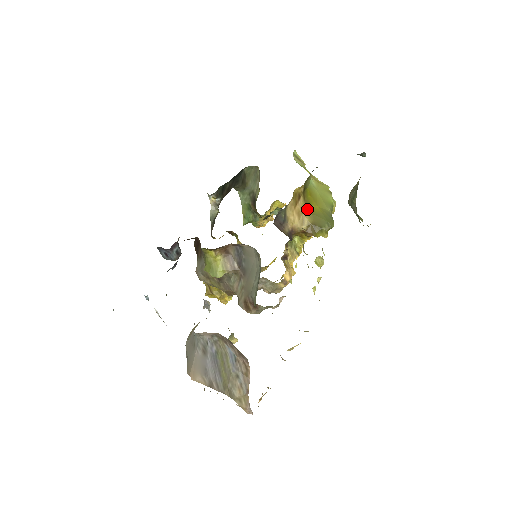
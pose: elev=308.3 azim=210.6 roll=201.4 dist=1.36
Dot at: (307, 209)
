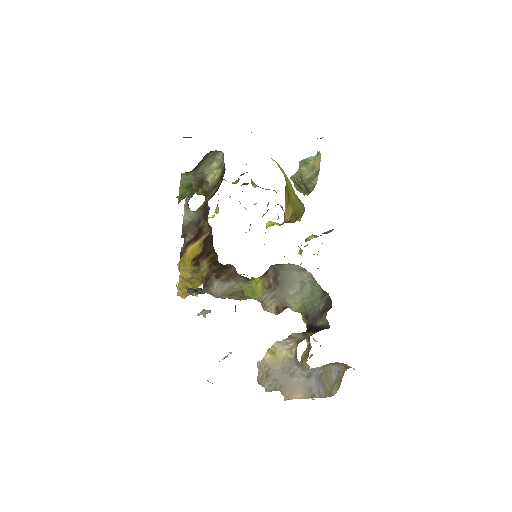
Dot at: (289, 200)
